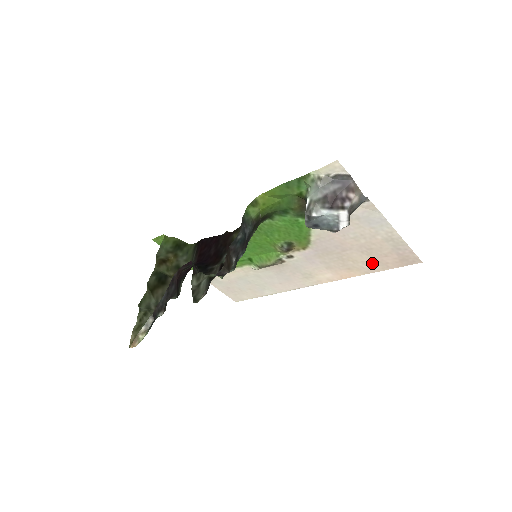
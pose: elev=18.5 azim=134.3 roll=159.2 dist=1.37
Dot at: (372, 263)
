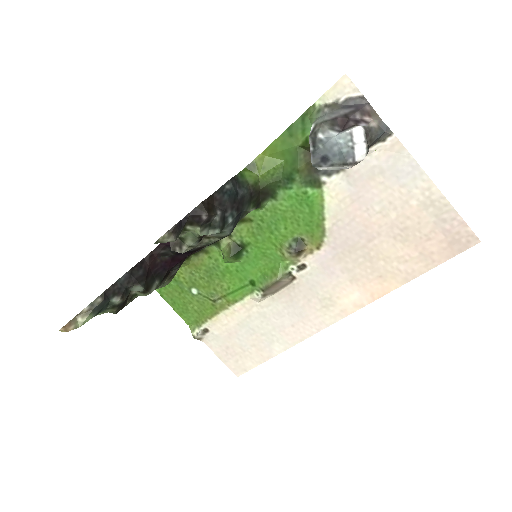
Dot at: (411, 258)
